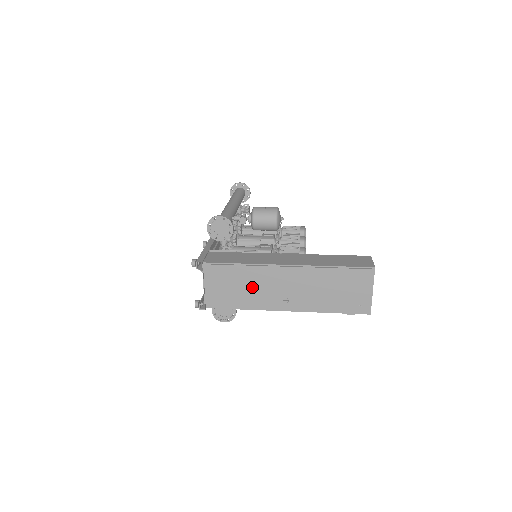
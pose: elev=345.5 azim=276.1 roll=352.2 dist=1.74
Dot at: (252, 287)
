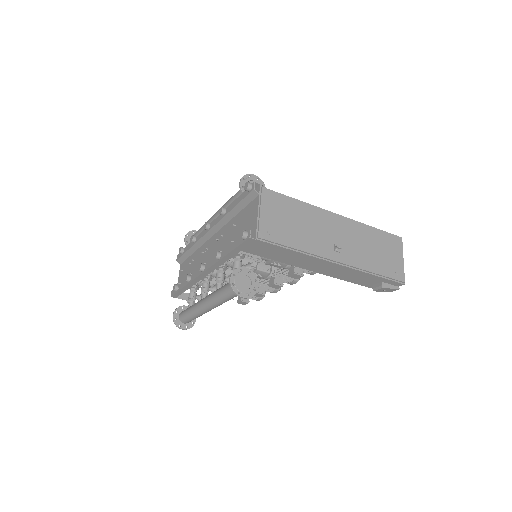
Dot at: (307, 226)
